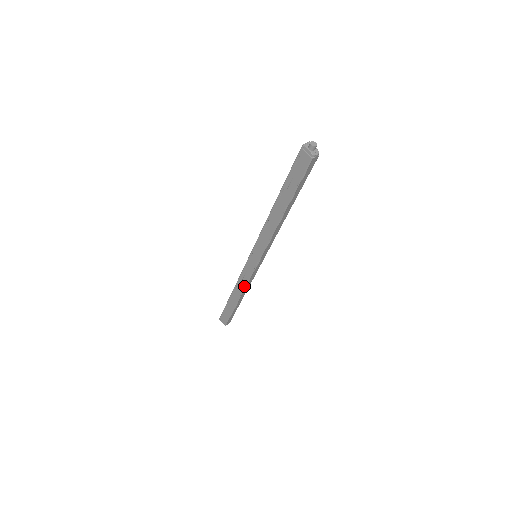
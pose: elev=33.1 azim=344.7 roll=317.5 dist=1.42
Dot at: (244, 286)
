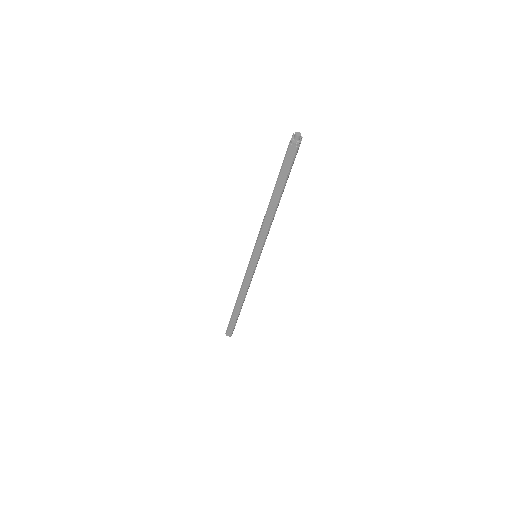
Dot at: (241, 286)
